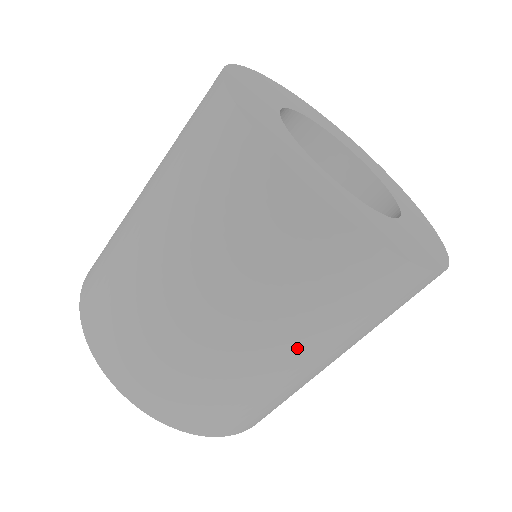
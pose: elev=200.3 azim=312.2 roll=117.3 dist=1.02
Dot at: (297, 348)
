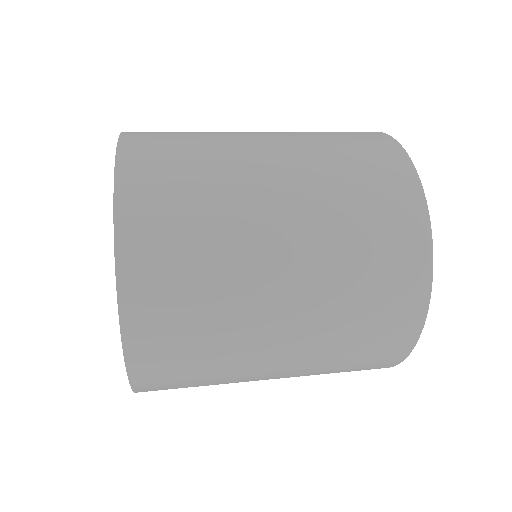
Dot at: occluded
